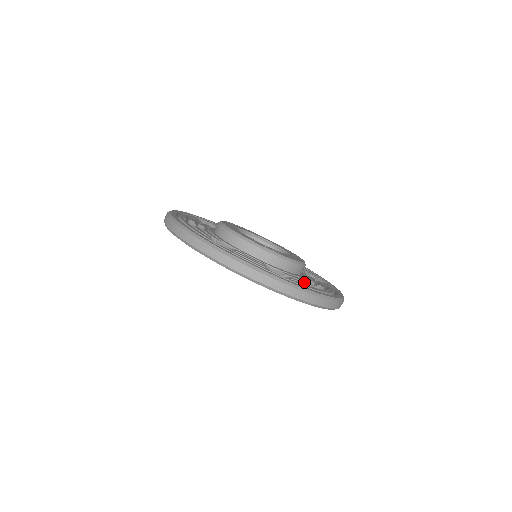
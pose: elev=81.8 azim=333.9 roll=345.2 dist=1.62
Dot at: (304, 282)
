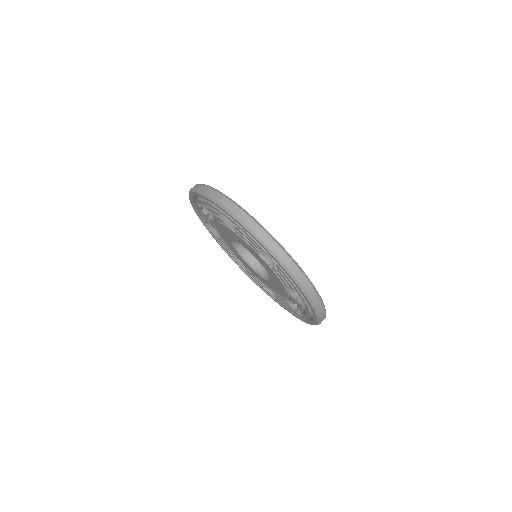
Dot at: occluded
